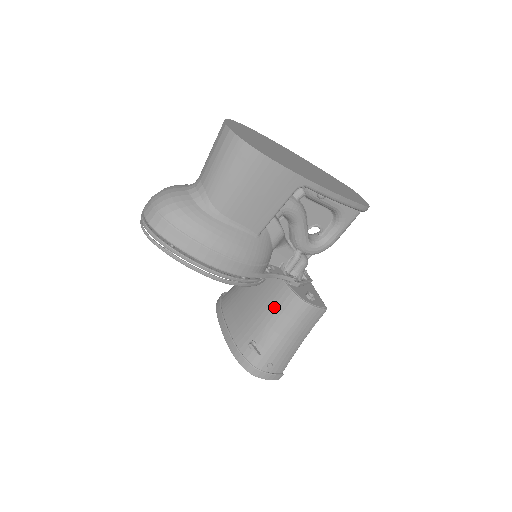
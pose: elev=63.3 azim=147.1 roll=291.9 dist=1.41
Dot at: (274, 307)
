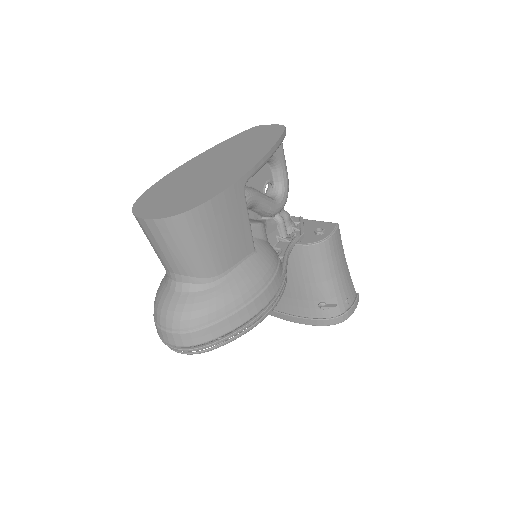
Dot at: (307, 268)
